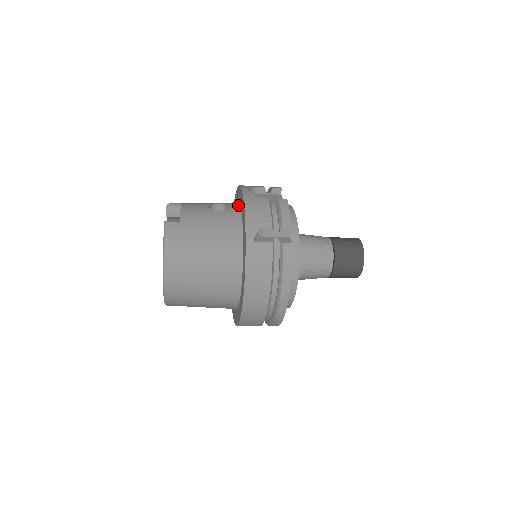
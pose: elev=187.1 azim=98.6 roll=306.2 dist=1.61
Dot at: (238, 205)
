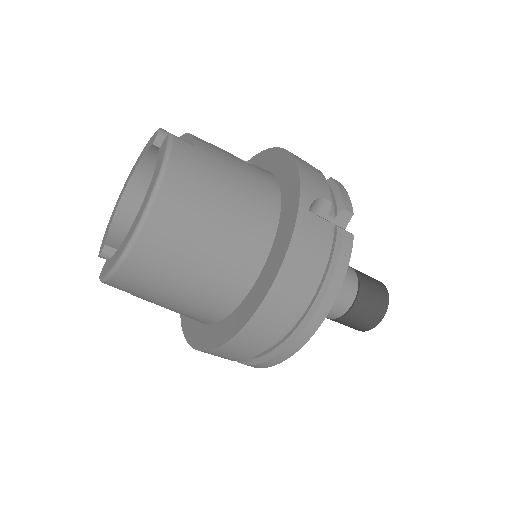
Dot at: (265, 169)
